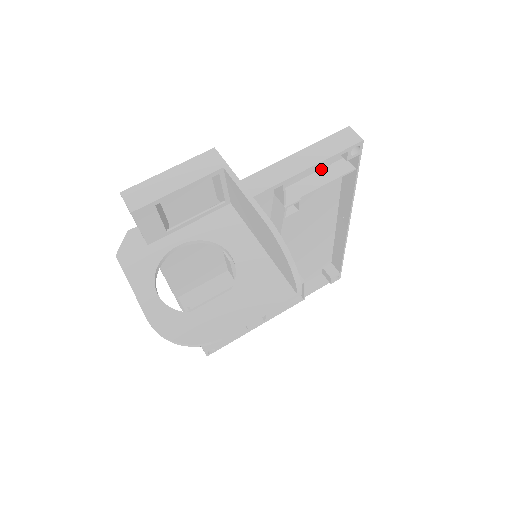
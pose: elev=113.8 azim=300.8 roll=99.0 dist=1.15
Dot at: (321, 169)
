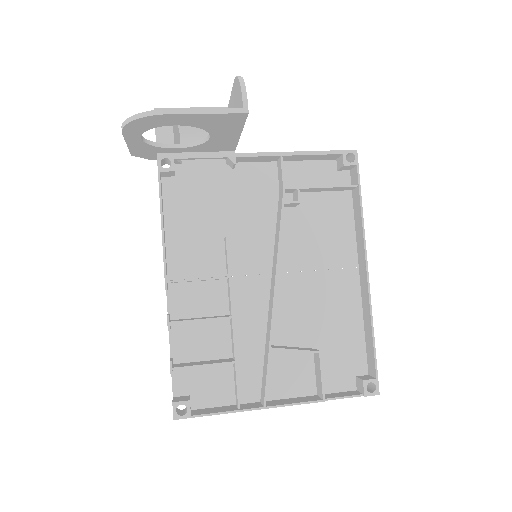
Dot at: occluded
